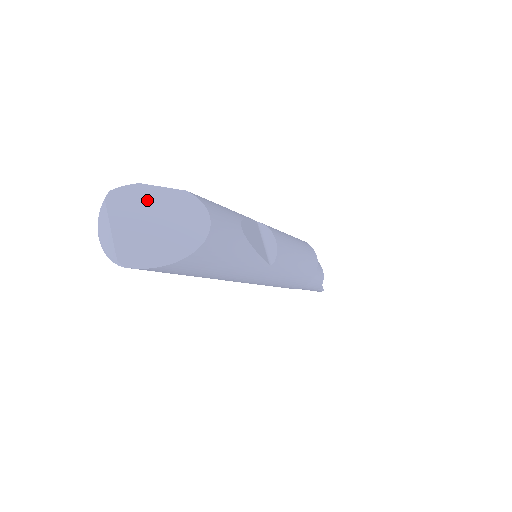
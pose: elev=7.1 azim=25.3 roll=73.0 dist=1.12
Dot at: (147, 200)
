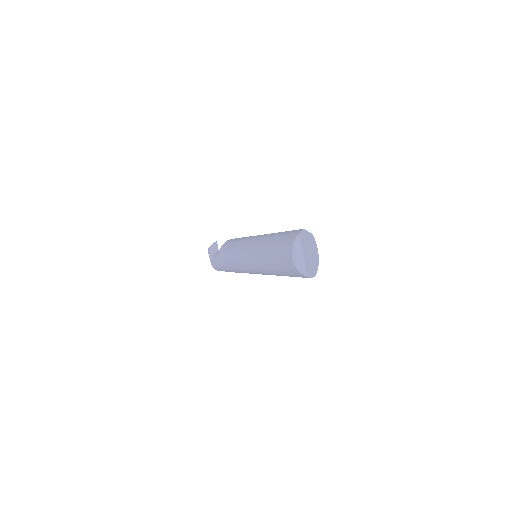
Dot at: (307, 239)
